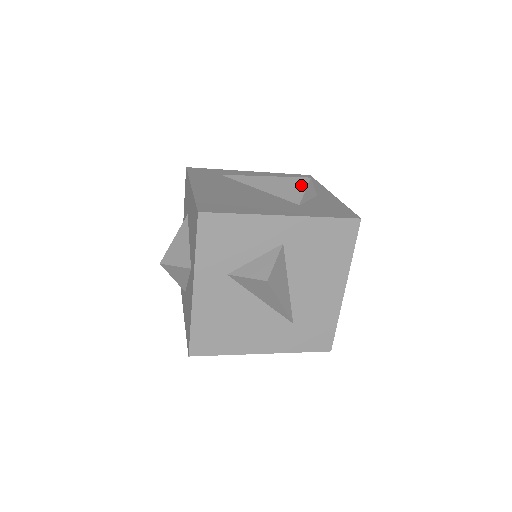
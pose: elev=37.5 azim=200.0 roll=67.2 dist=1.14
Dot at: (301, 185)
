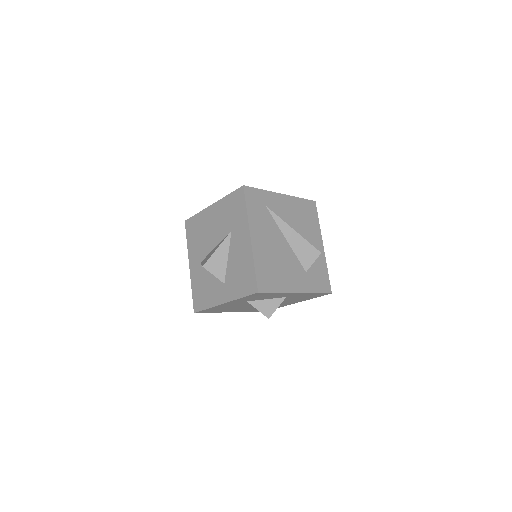
Dot at: (314, 256)
